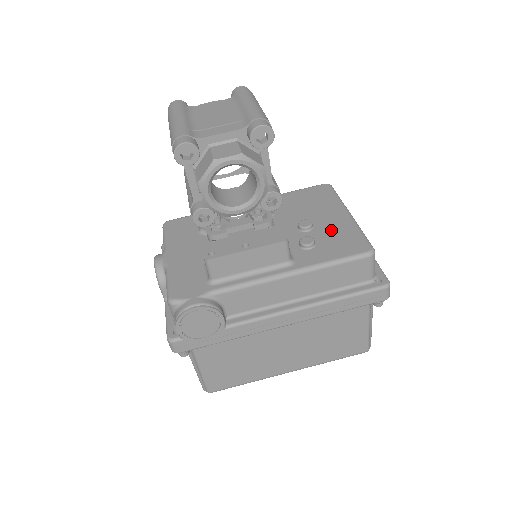
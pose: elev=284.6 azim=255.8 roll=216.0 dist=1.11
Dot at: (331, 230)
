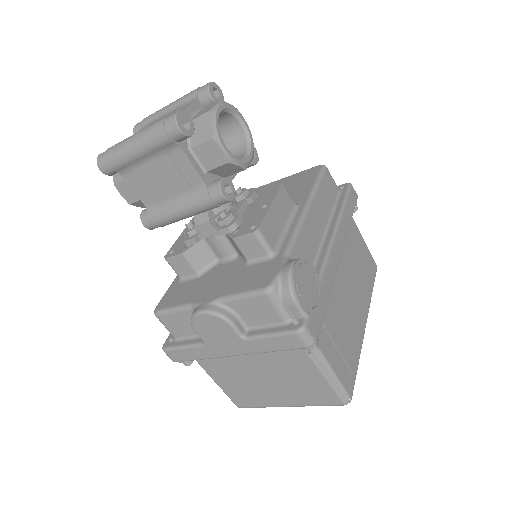
Dot at: occluded
